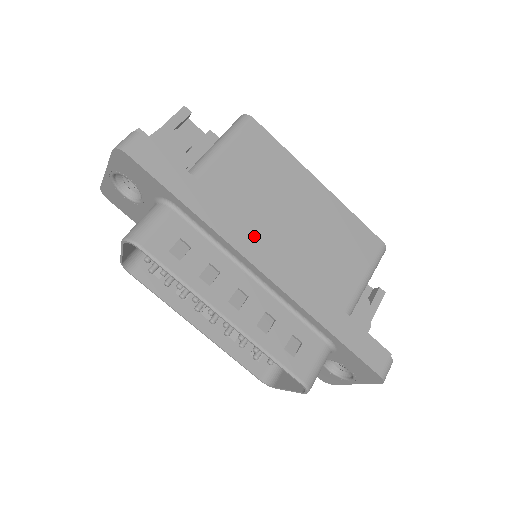
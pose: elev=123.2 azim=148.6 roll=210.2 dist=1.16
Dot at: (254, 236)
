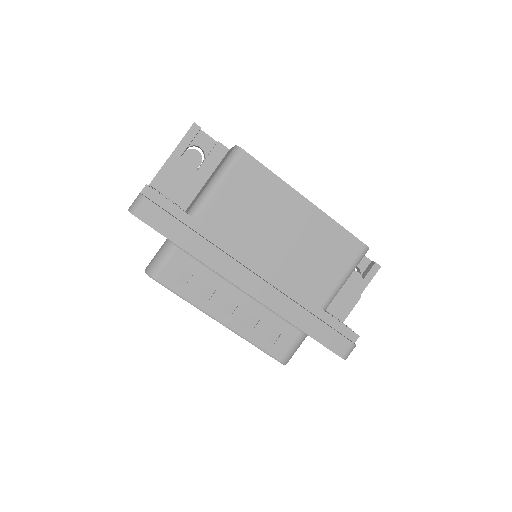
Dot at: (239, 265)
